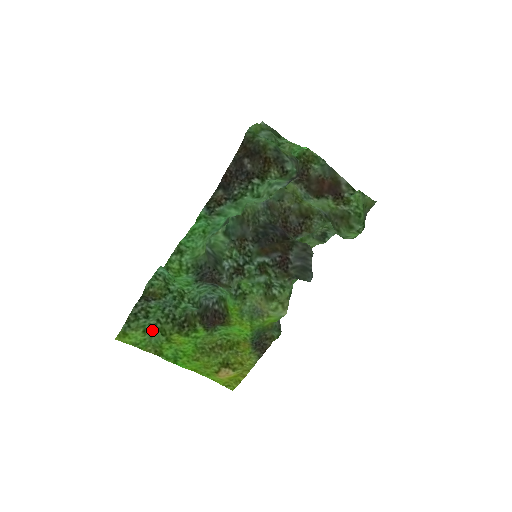
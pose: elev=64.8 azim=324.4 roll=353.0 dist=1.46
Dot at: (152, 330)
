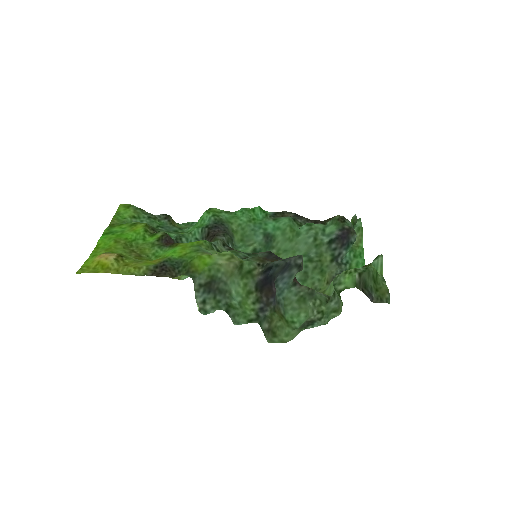
Dot at: occluded
